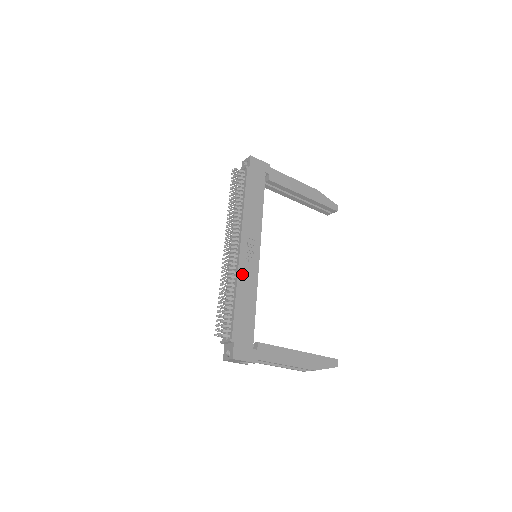
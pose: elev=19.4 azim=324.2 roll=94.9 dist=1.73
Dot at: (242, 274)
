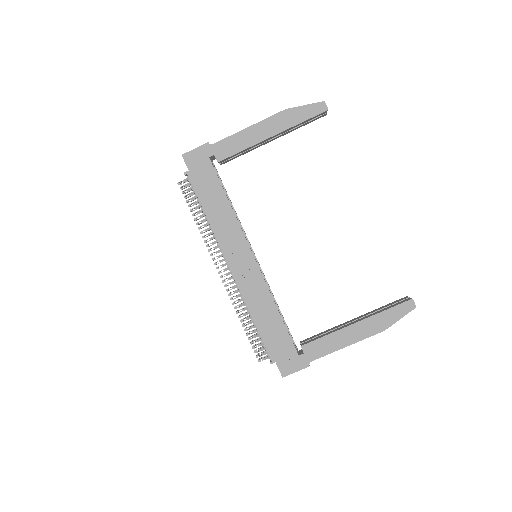
Dot at: (247, 294)
